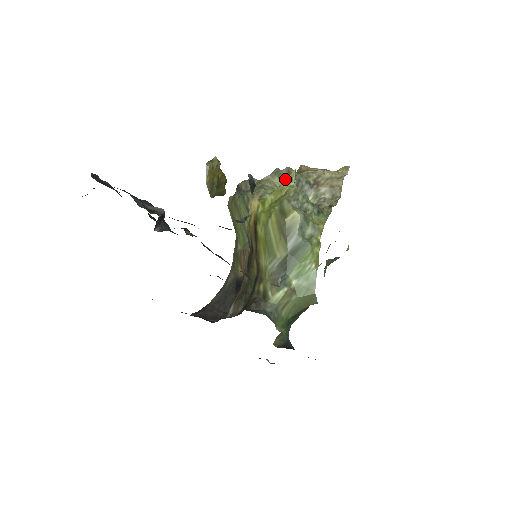
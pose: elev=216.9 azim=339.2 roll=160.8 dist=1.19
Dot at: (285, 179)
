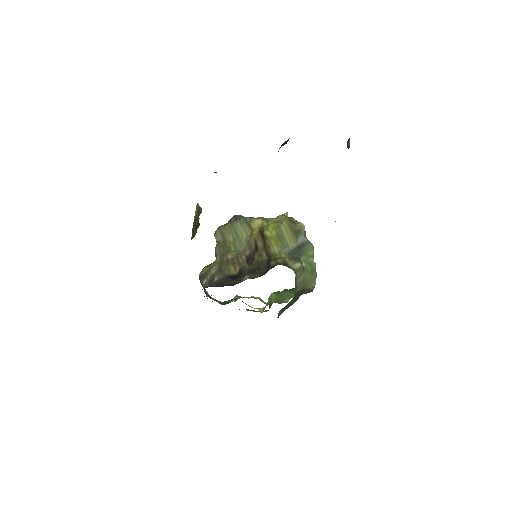
Dot at: occluded
